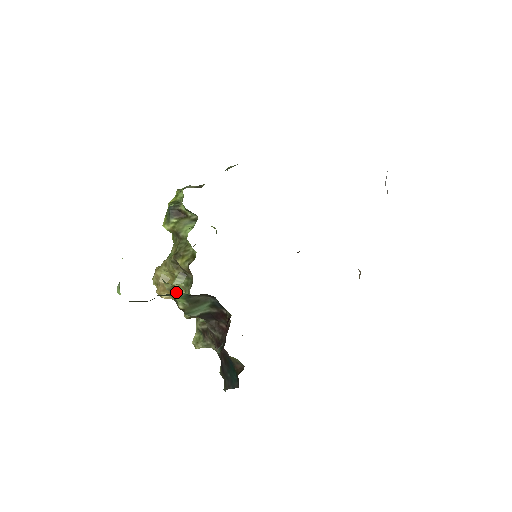
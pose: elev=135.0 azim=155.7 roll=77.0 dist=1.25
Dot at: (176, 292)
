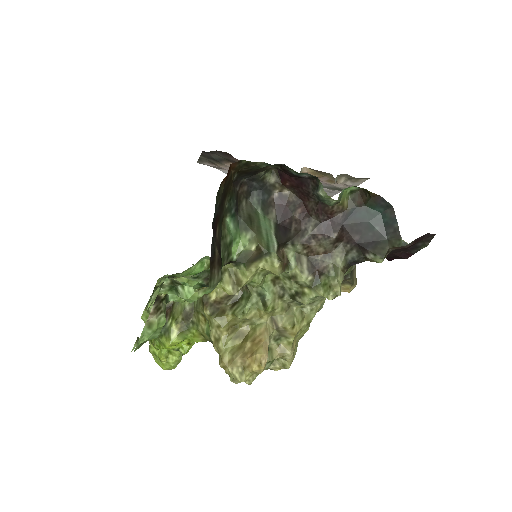
Dot at: (260, 335)
